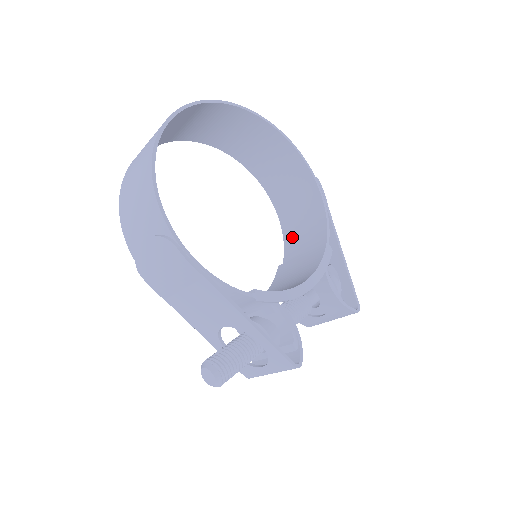
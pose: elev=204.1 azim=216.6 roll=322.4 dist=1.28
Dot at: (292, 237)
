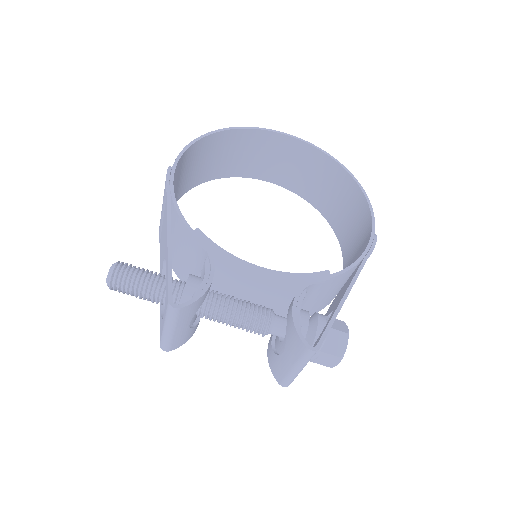
Dot at: occluded
